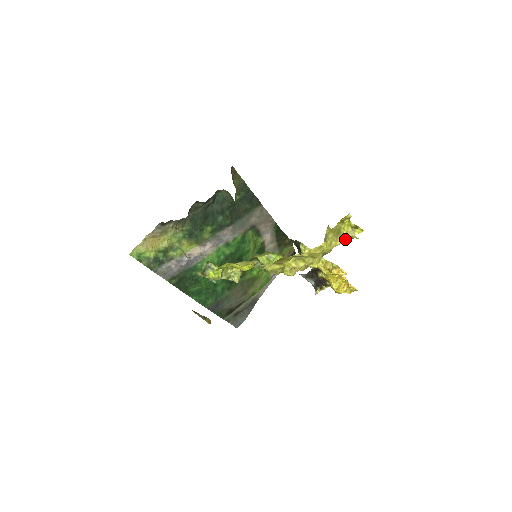
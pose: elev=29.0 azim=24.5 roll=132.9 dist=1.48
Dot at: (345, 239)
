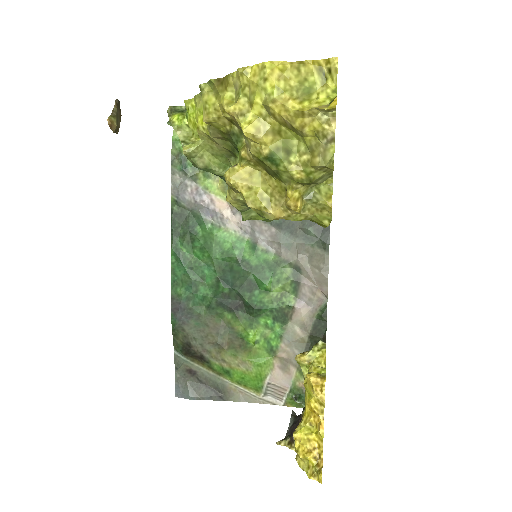
Dot at: (307, 108)
